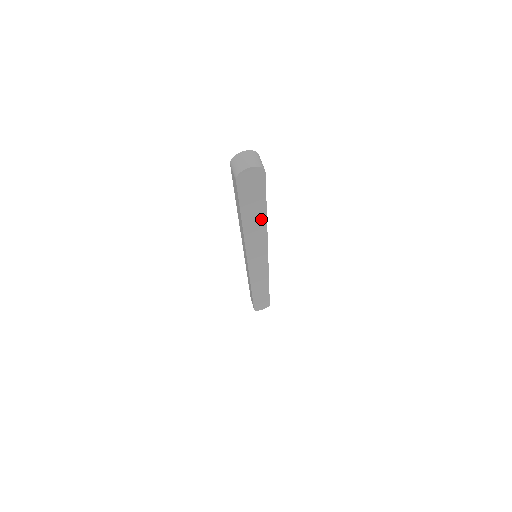
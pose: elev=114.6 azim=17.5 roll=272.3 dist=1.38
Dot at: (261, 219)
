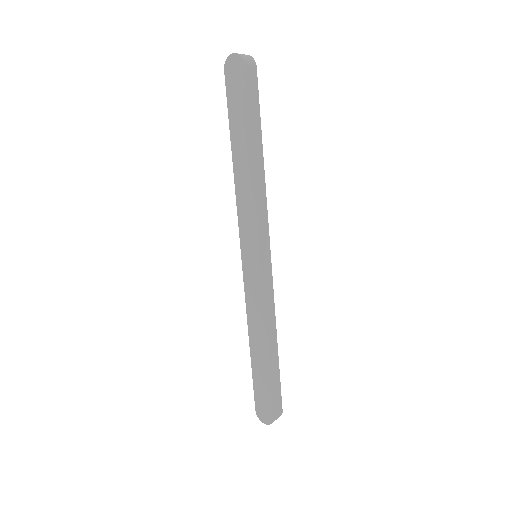
Dot at: (247, 154)
